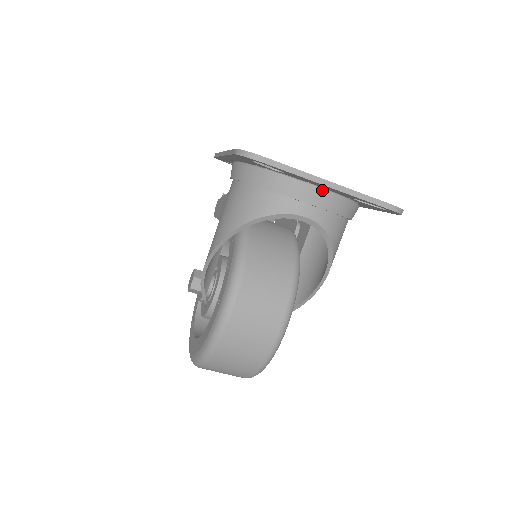
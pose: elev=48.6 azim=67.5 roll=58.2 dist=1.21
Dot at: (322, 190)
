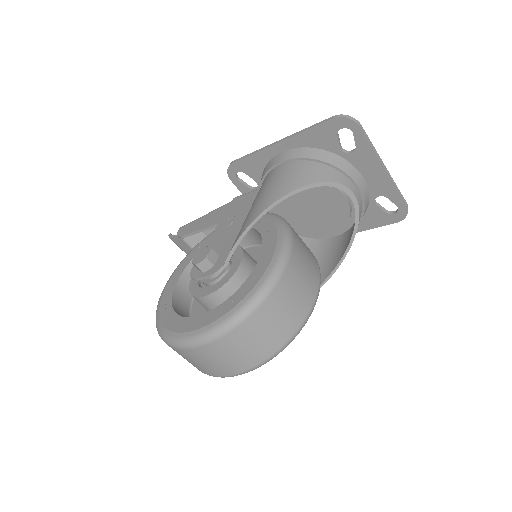
Dot at: (364, 180)
